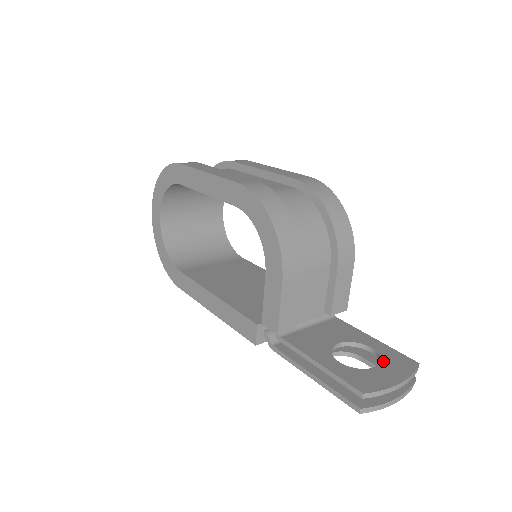
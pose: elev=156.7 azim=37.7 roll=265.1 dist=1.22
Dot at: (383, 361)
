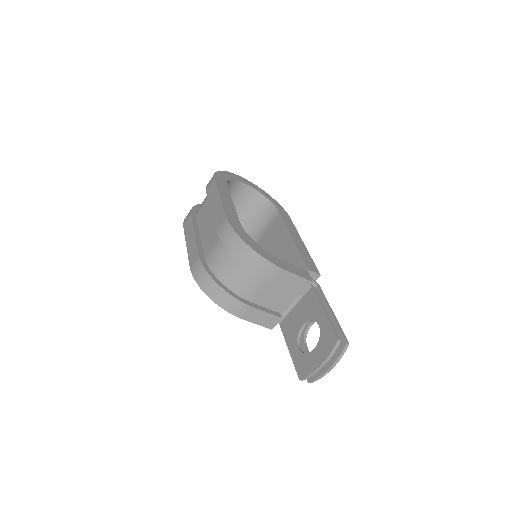
Dot at: (319, 342)
